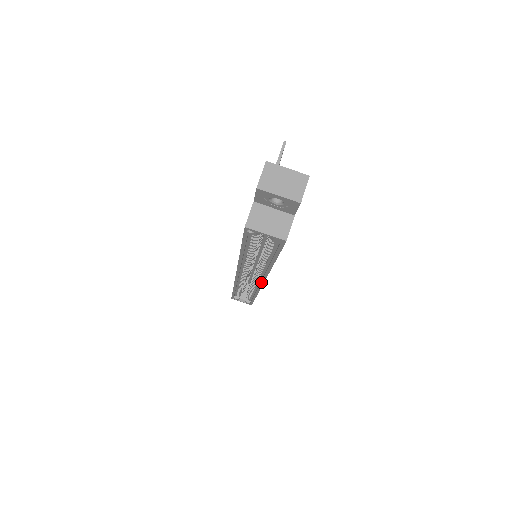
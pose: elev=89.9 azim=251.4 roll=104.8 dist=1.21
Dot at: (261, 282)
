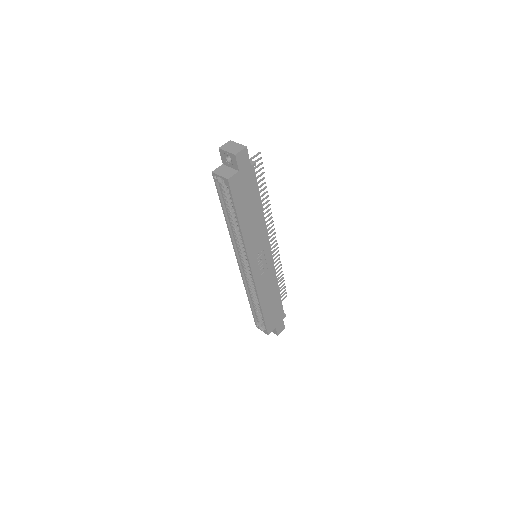
Dot at: (249, 267)
